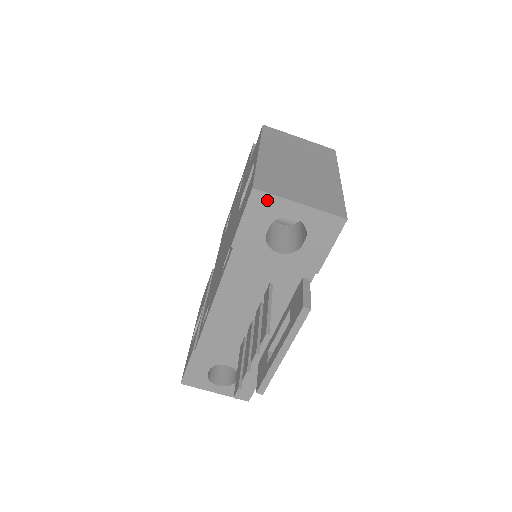
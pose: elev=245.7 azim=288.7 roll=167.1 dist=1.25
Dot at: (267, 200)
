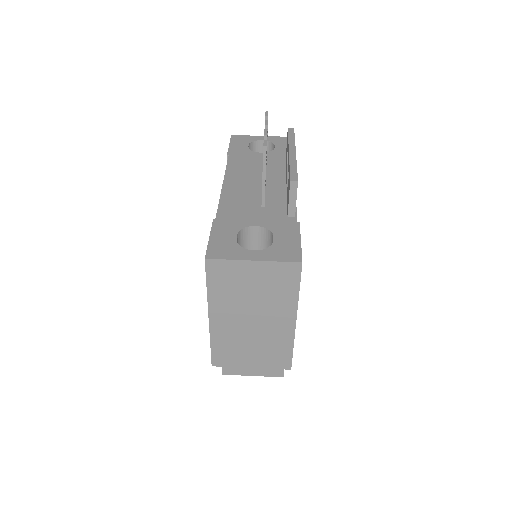
Dot at: (242, 137)
